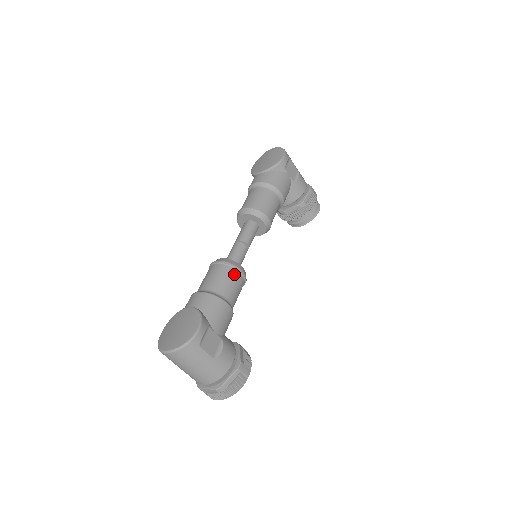
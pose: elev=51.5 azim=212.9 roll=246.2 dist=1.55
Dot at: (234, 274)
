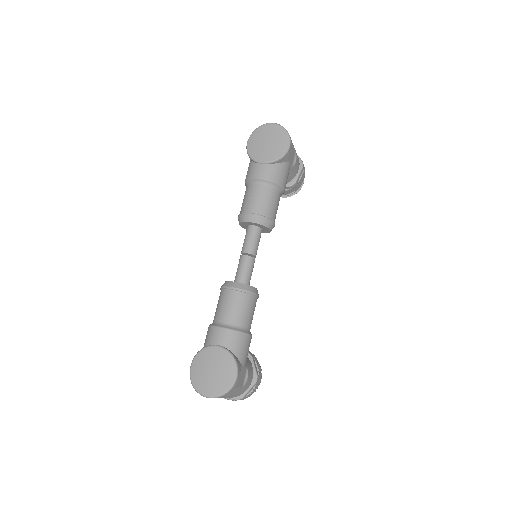
Dot at: (252, 301)
